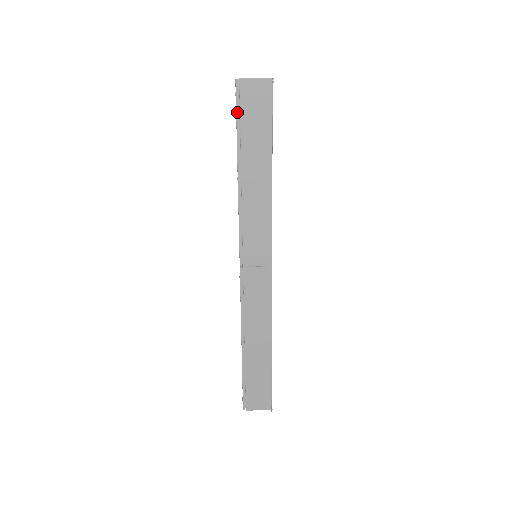
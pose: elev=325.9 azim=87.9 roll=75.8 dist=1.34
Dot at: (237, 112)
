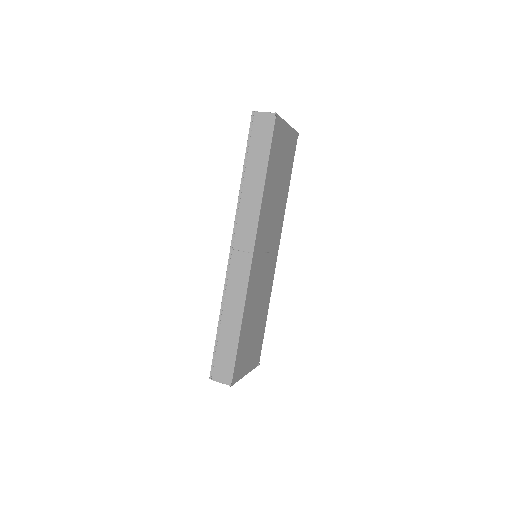
Dot at: (249, 133)
